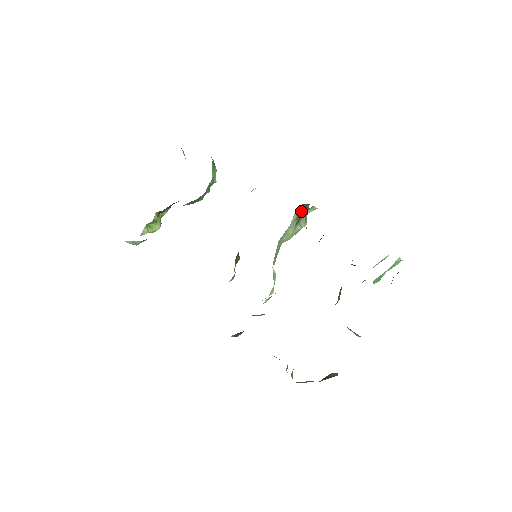
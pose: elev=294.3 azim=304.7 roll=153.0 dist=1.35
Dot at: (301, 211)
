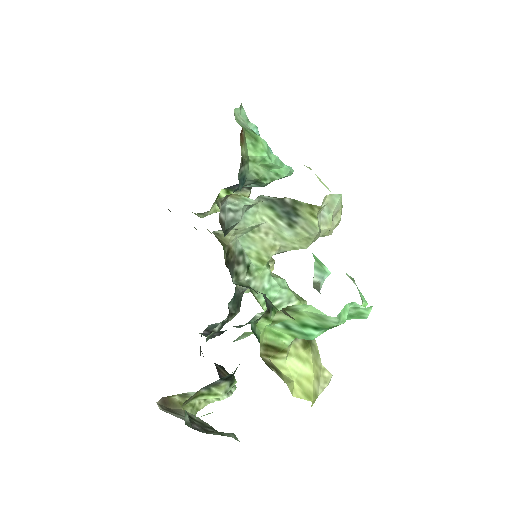
Dot at: (282, 207)
